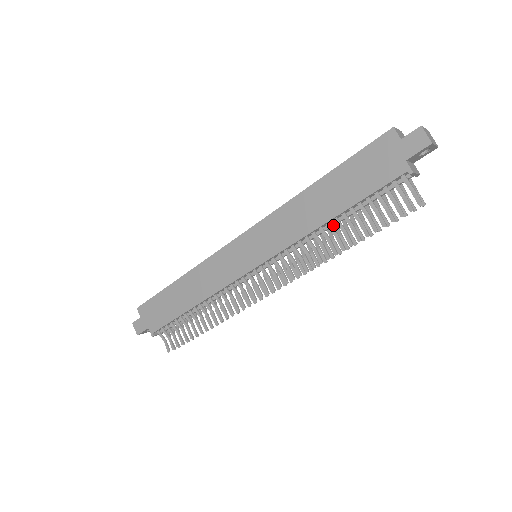
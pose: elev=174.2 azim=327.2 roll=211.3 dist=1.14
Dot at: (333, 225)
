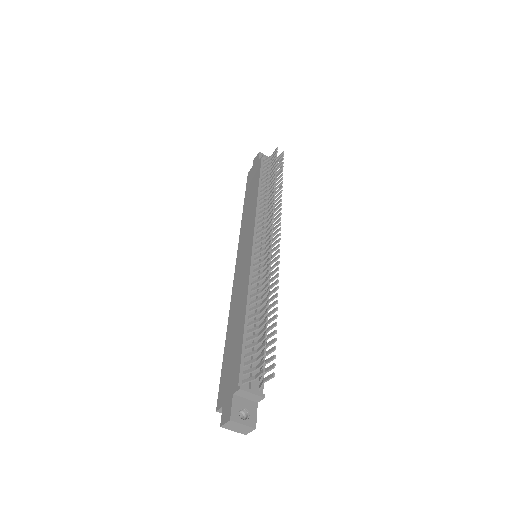
Dot at: occluded
